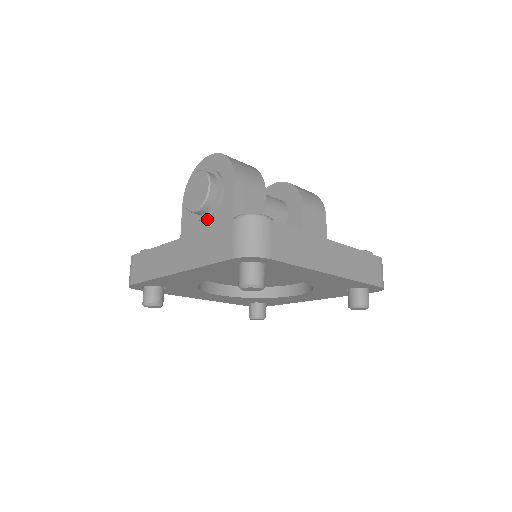
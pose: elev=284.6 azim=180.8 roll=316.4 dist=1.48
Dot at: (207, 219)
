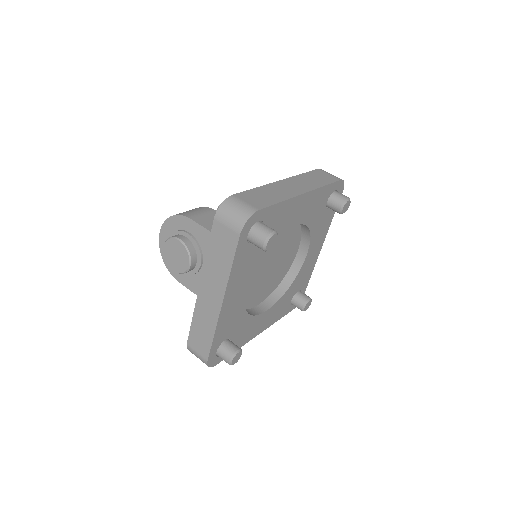
Dot at: (202, 262)
